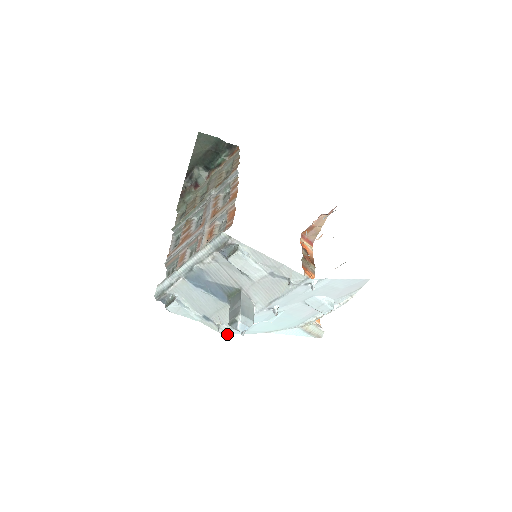
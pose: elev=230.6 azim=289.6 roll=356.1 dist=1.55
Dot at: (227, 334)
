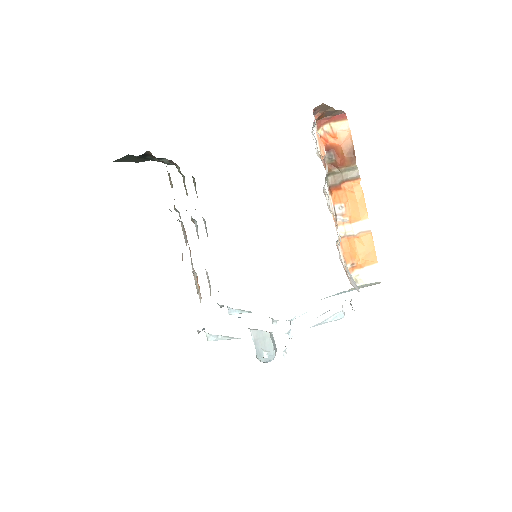
Dot at: occluded
